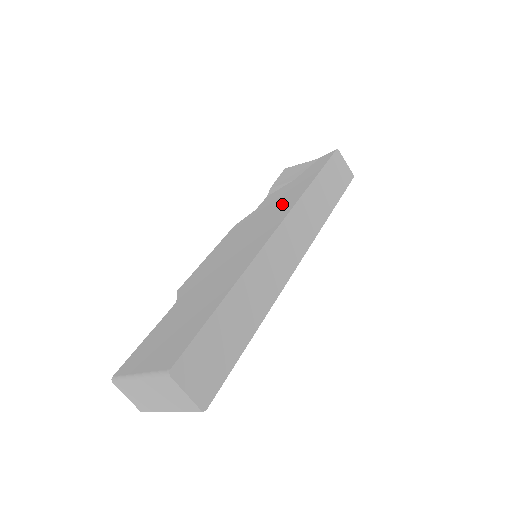
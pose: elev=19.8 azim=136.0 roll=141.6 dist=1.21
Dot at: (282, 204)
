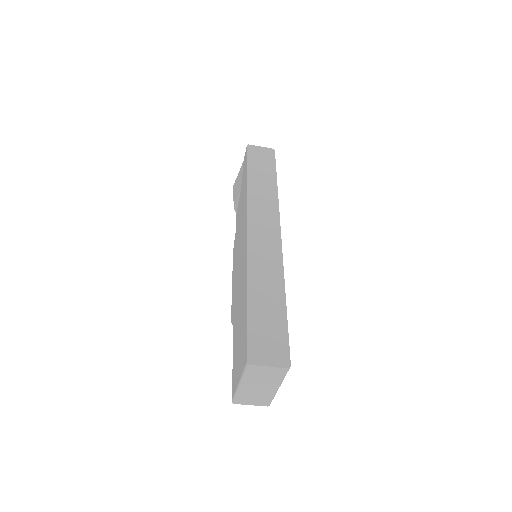
Dot at: (243, 211)
